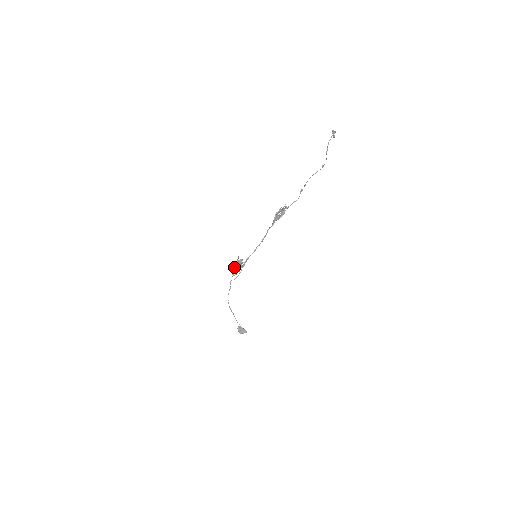
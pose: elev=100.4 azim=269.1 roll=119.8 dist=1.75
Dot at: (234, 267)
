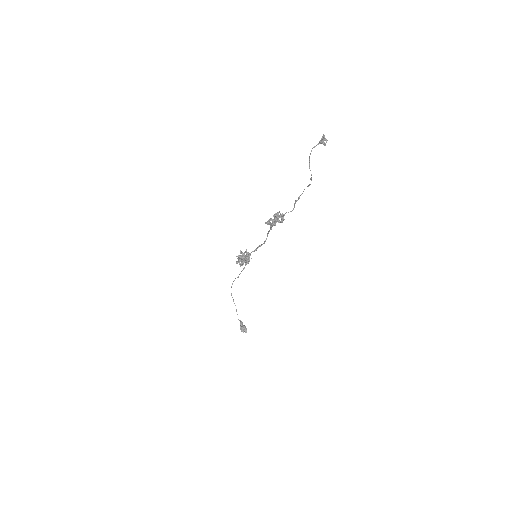
Dot at: occluded
